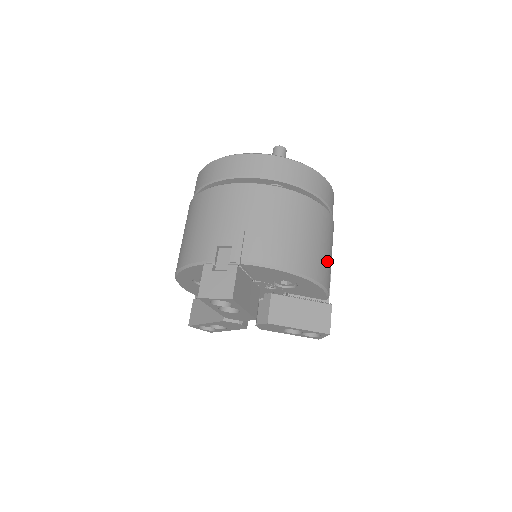
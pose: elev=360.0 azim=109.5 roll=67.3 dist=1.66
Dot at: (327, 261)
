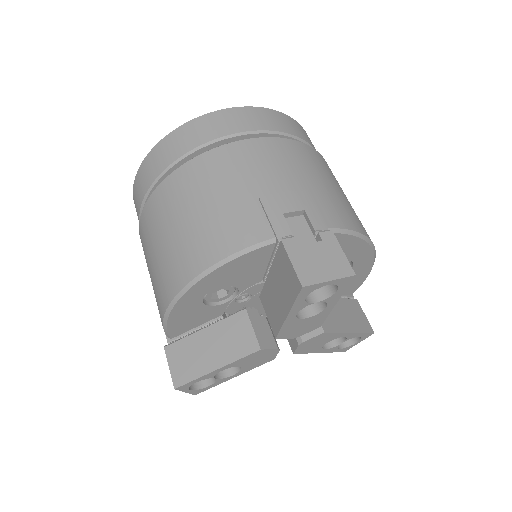
Dot at: occluded
